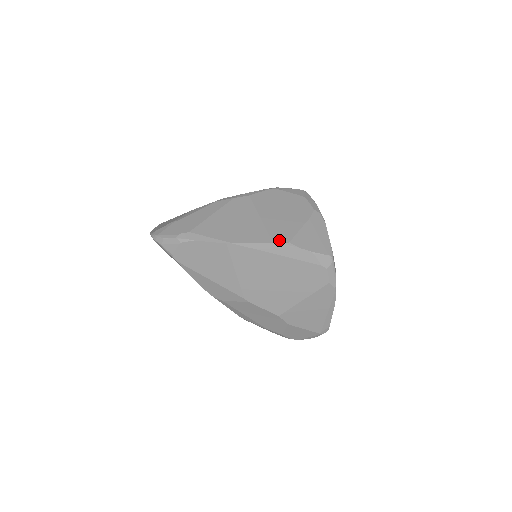
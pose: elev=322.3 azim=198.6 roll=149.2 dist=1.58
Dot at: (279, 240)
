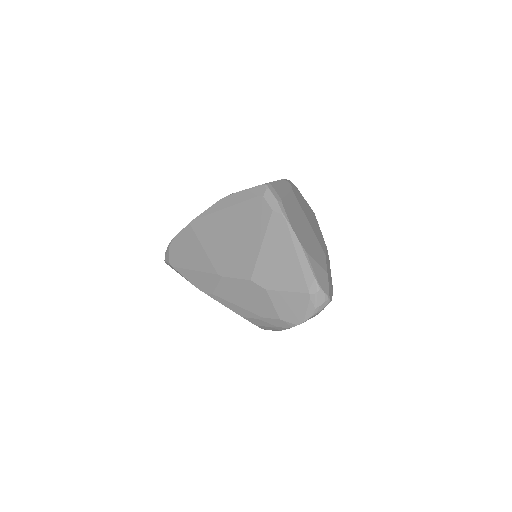
Dot at: occluded
